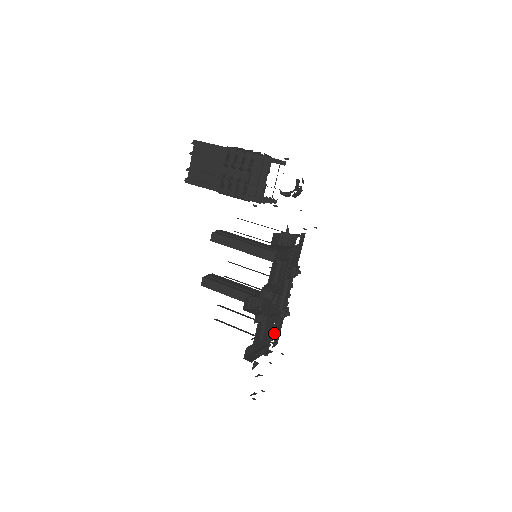
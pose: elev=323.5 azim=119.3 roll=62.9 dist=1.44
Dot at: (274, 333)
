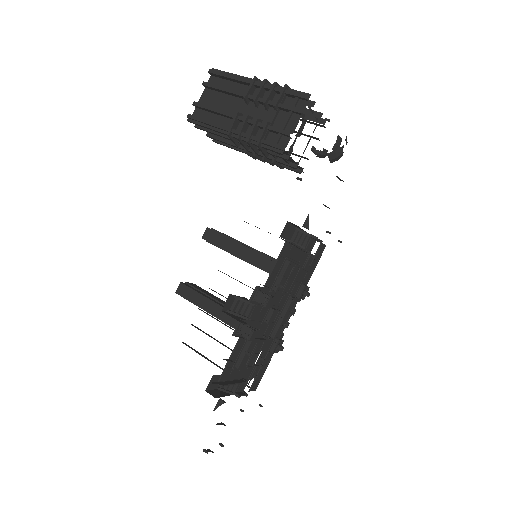
Dot at: (256, 370)
